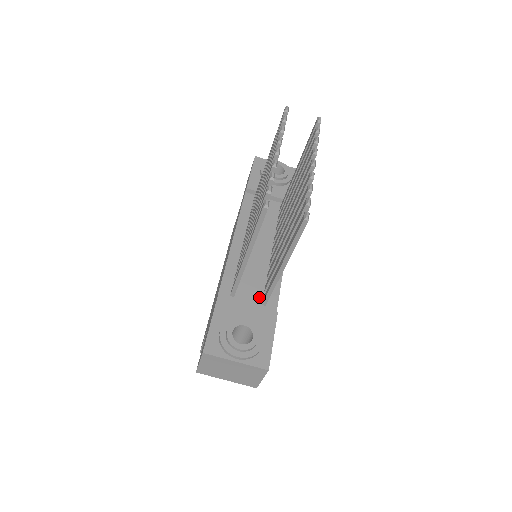
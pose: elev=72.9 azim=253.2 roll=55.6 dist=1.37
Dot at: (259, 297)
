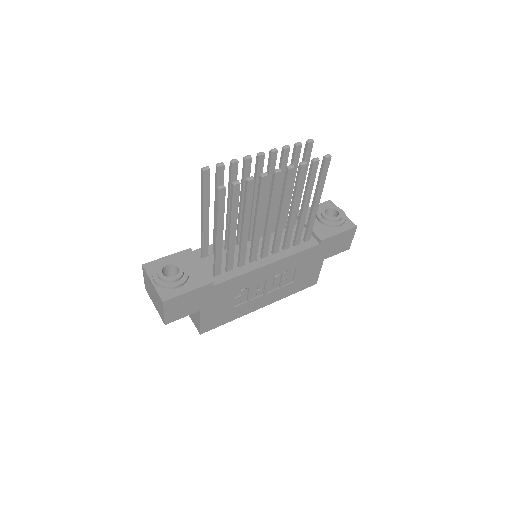
Dot at: occluded
